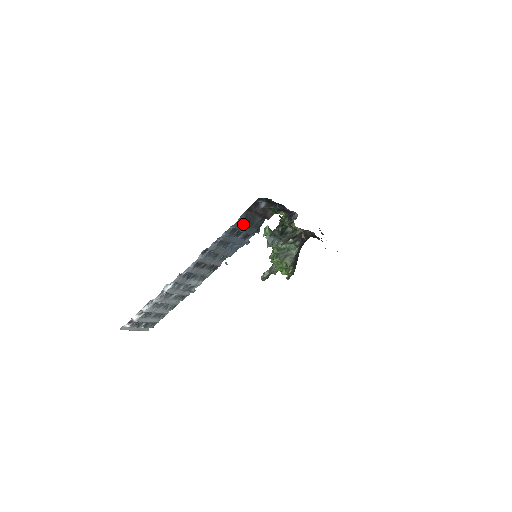
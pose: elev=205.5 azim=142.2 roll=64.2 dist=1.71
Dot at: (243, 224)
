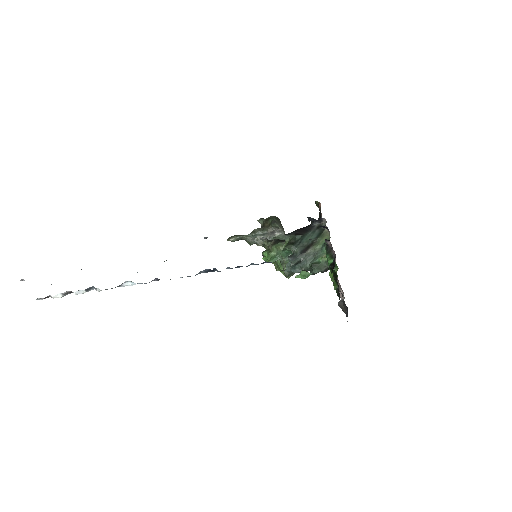
Dot at: occluded
